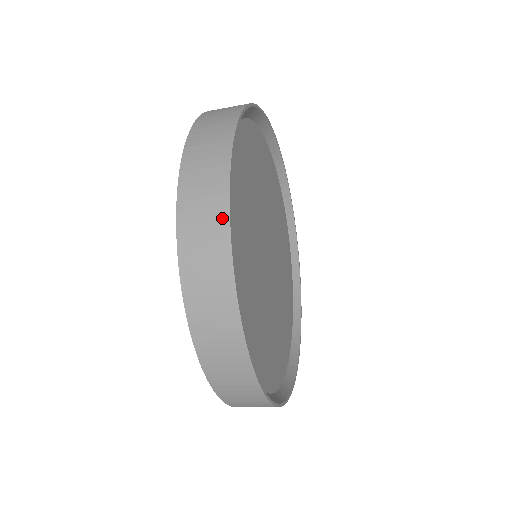
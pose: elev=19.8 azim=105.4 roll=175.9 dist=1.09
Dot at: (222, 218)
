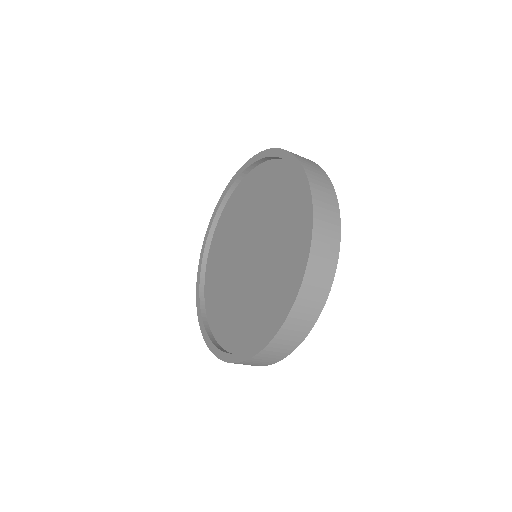
Dot at: (294, 347)
